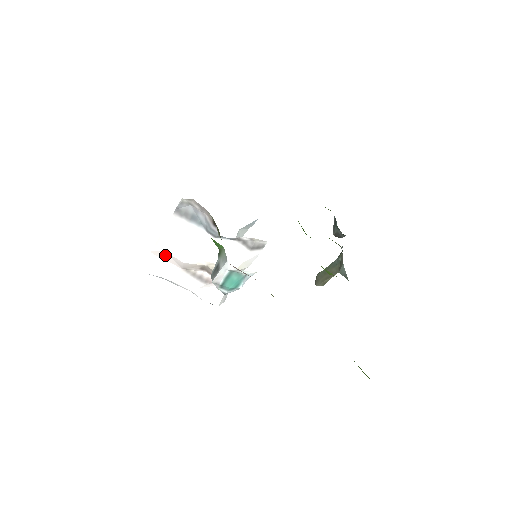
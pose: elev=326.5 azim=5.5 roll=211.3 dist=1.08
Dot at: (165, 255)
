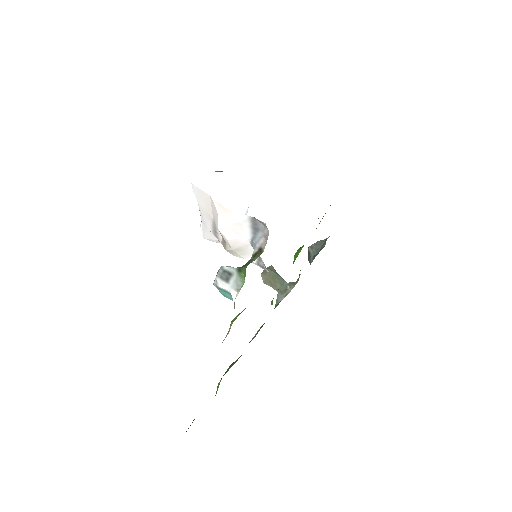
Dot at: (215, 210)
